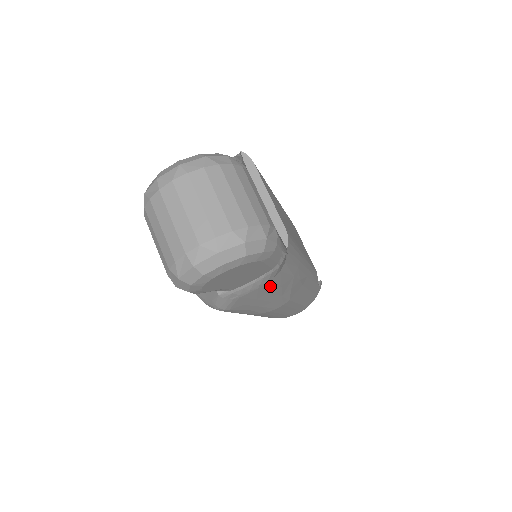
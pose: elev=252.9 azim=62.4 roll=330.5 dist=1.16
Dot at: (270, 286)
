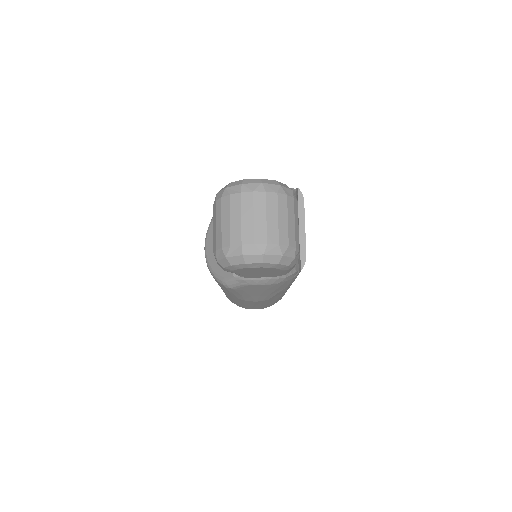
Dot at: (271, 287)
